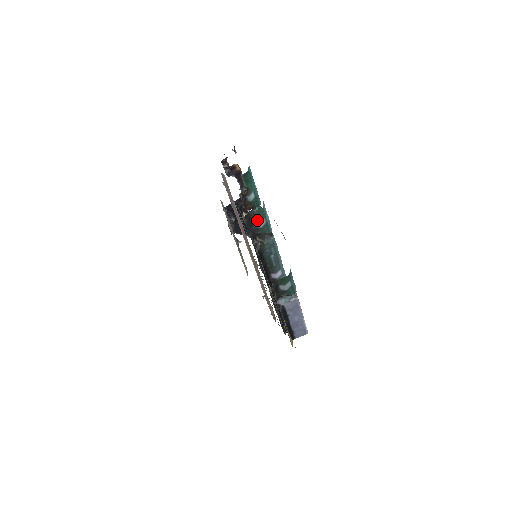
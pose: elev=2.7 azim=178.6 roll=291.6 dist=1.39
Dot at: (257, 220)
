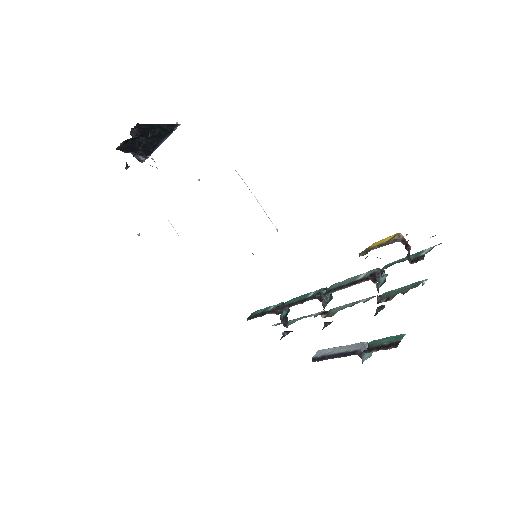
Dot at: occluded
